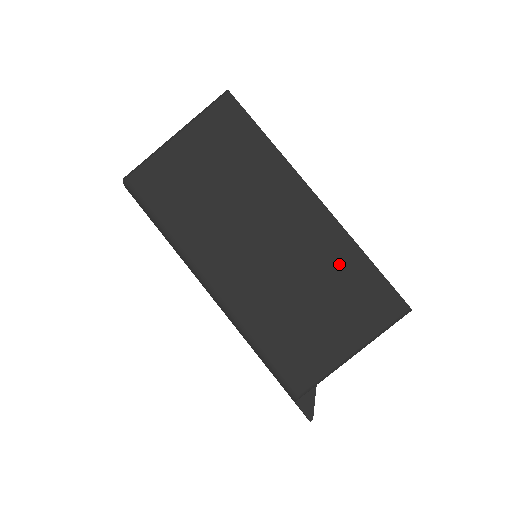
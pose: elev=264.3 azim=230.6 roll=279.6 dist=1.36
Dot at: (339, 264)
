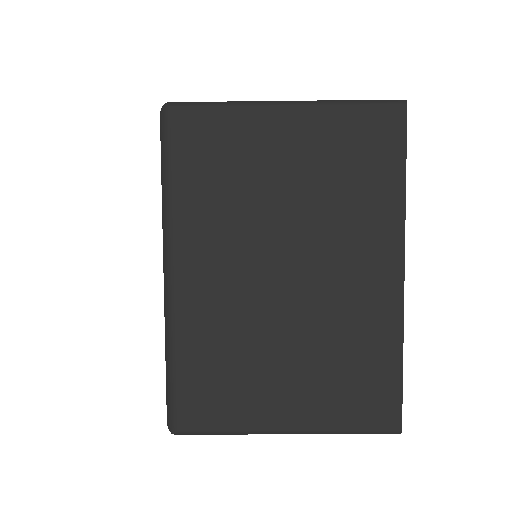
Dot at: occluded
